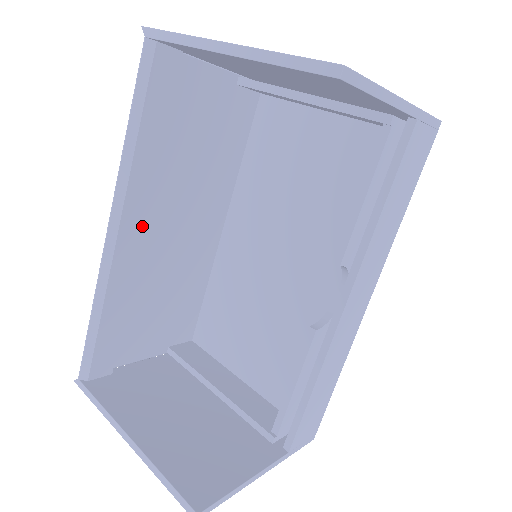
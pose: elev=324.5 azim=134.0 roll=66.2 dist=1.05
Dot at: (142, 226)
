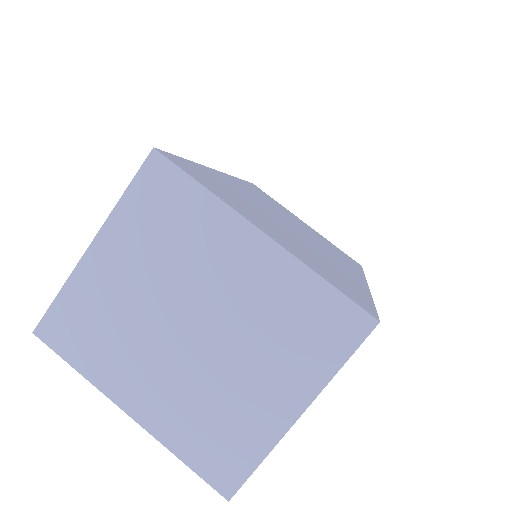
Dot at: occluded
